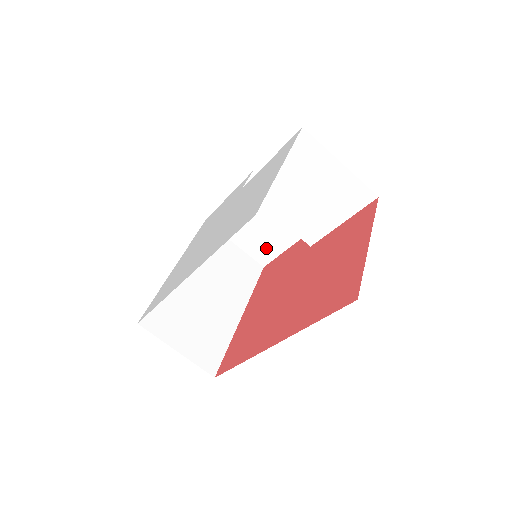
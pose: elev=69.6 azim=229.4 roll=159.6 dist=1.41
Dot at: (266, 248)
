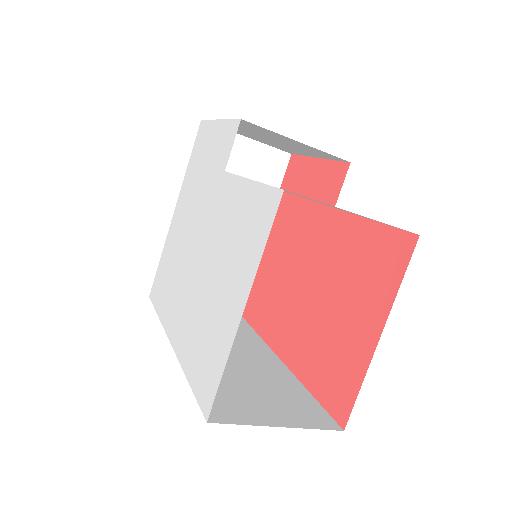
Dot at: (288, 149)
